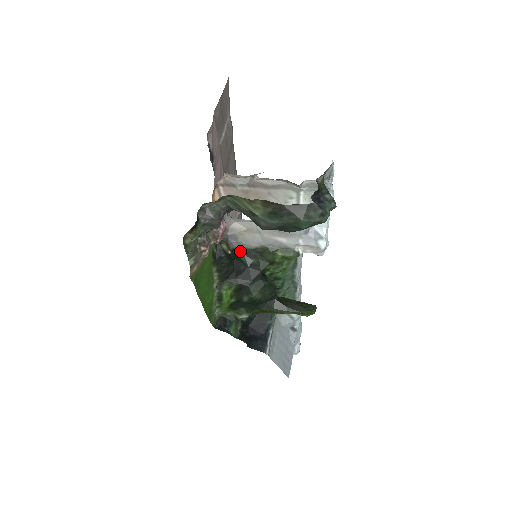
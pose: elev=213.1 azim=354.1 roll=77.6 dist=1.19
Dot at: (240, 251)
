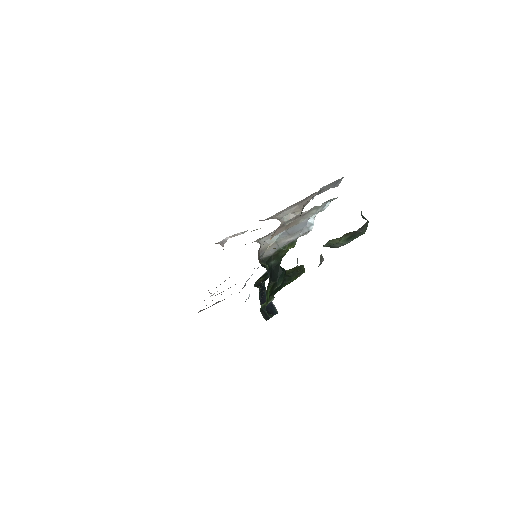
Dot at: (263, 261)
